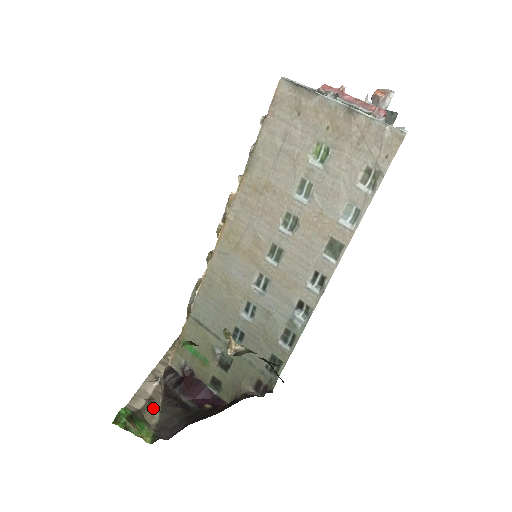
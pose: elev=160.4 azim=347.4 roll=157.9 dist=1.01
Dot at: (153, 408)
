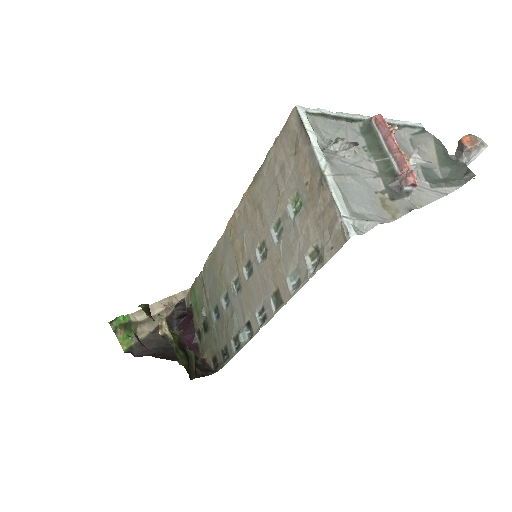
Dot at: (149, 326)
